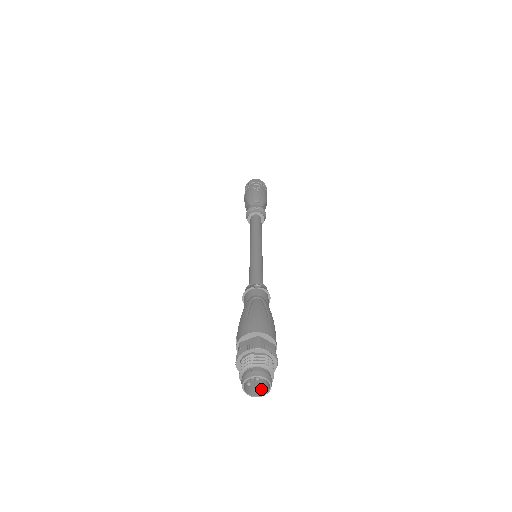
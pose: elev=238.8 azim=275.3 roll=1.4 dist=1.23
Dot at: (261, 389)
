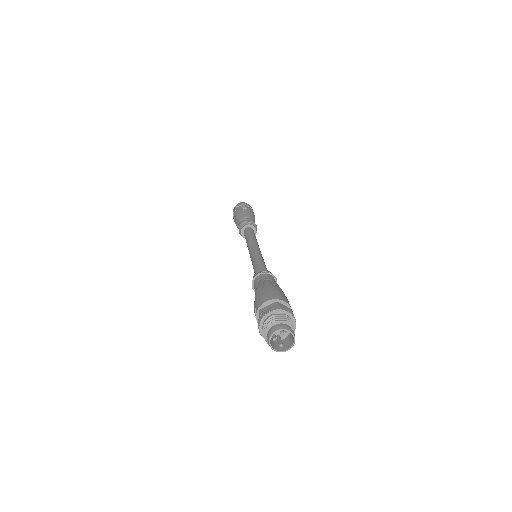
Dot at: (285, 346)
